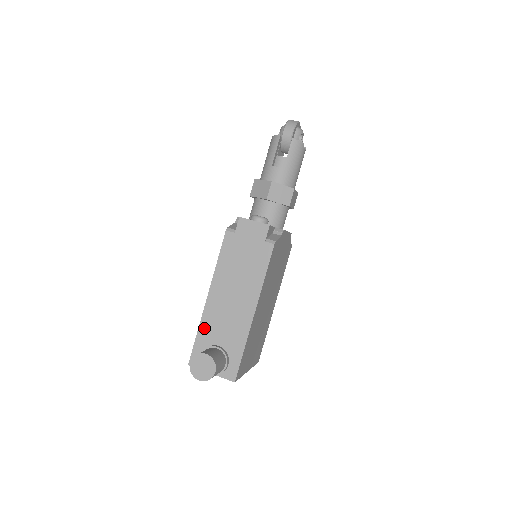
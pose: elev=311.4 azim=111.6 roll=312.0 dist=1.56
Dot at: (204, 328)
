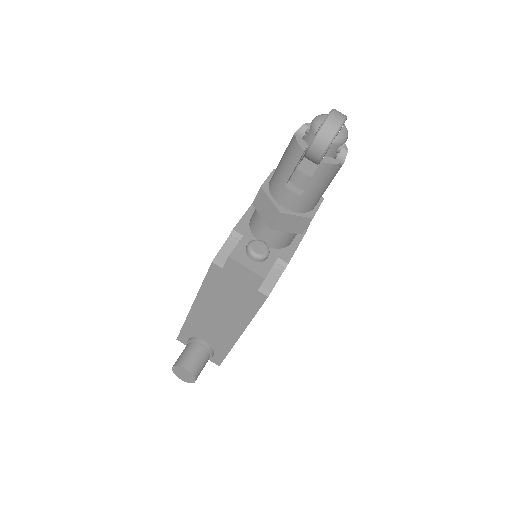
Dot at: (190, 324)
